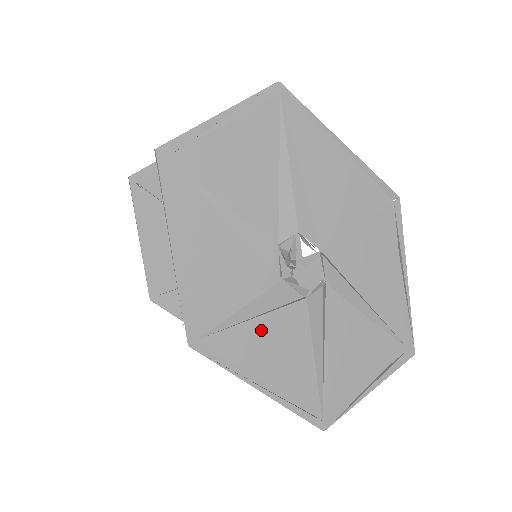
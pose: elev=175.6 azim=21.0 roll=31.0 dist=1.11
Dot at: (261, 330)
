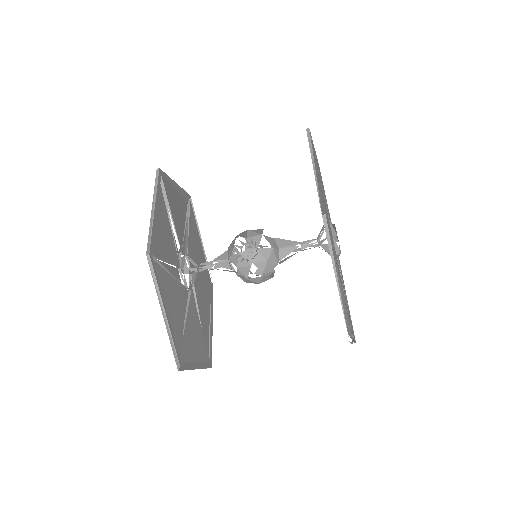
Dot at: occluded
